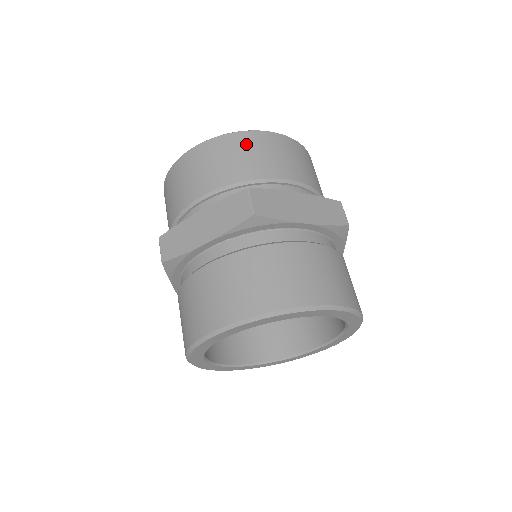
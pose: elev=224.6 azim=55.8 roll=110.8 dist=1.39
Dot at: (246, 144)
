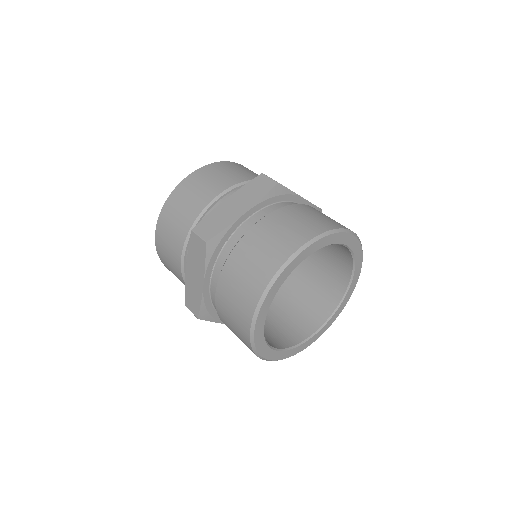
Dot at: (176, 202)
